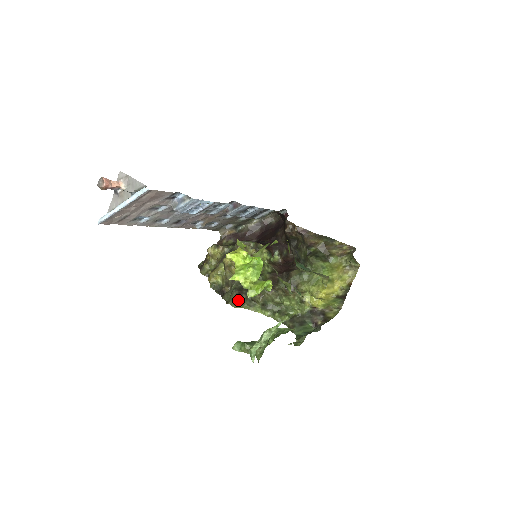
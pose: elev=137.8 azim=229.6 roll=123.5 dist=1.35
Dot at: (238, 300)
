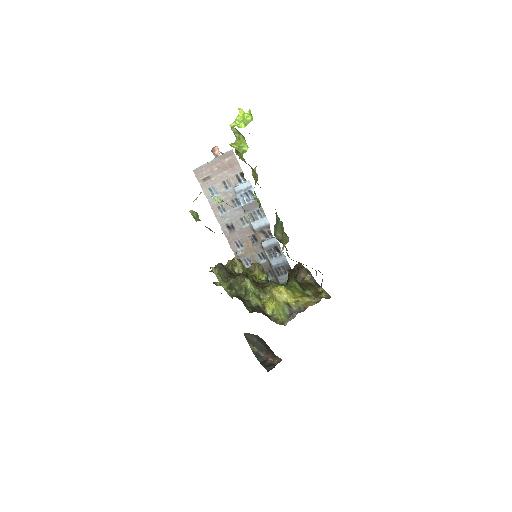
Dot at: (218, 268)
